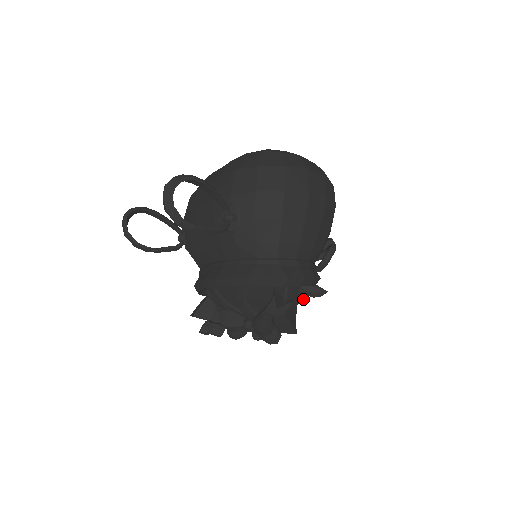
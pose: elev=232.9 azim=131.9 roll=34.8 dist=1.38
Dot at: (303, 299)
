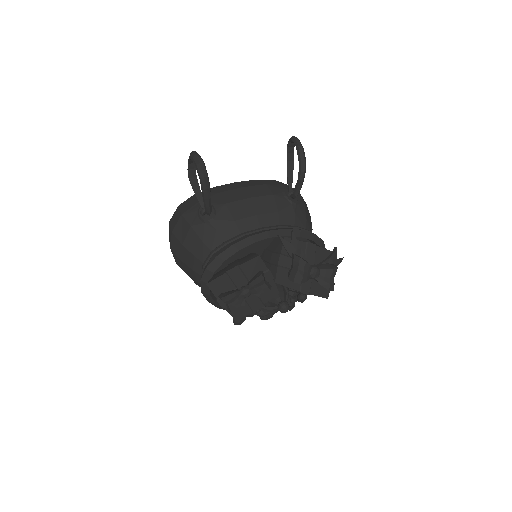
Dot at: occluded
